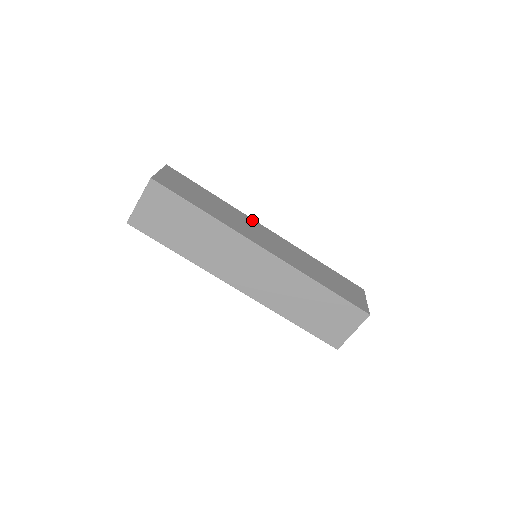
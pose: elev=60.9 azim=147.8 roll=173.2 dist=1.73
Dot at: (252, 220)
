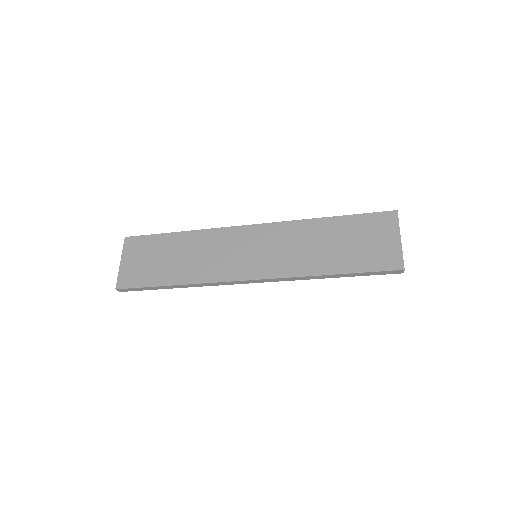
Dot at: occluded
